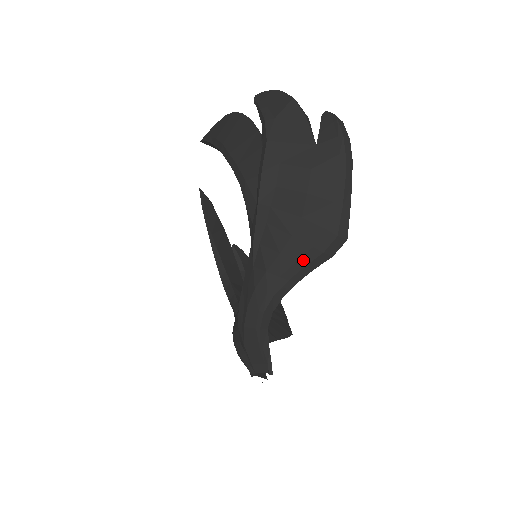
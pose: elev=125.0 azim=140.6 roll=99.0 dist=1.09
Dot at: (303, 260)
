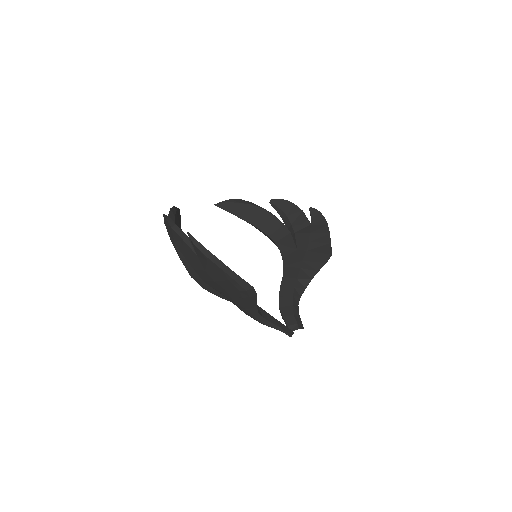
Dot at: (246, 302)
